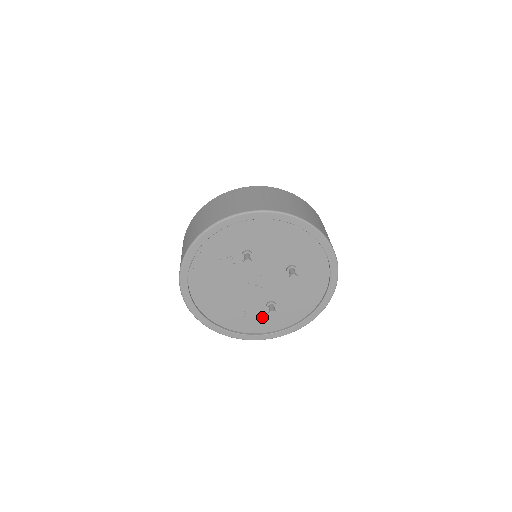
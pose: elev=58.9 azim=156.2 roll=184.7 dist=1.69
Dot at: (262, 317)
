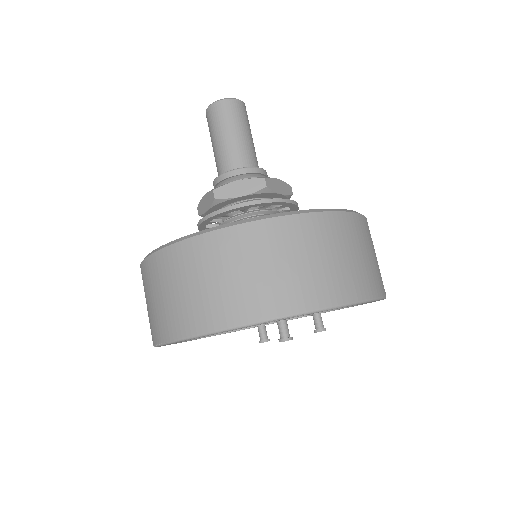
Dot at: occluded
